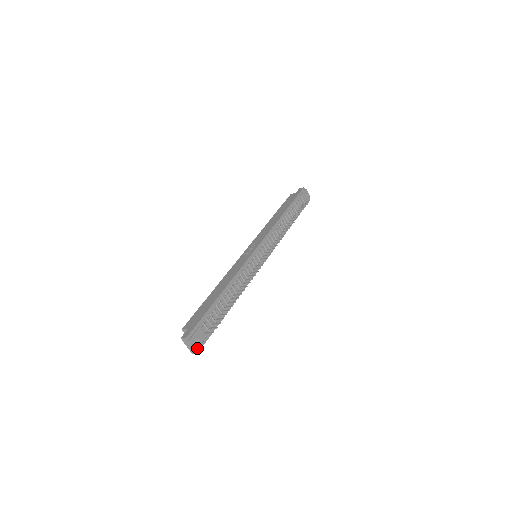
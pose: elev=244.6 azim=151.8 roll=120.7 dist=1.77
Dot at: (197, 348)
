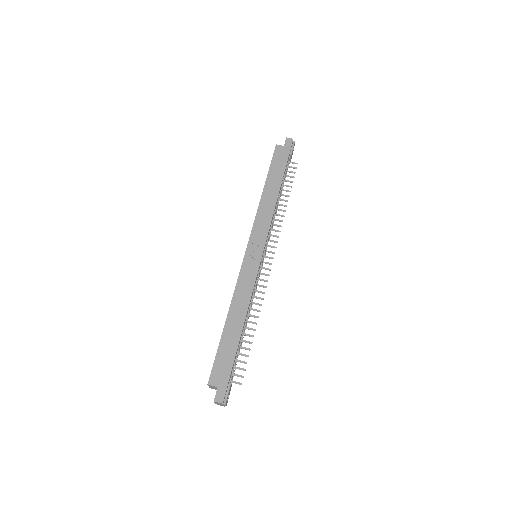
Dot at: occluded
